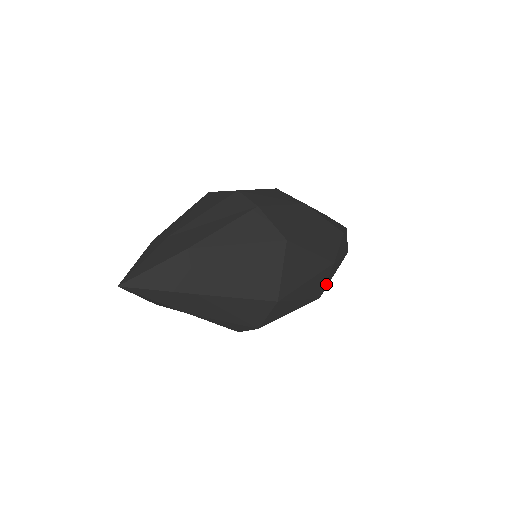
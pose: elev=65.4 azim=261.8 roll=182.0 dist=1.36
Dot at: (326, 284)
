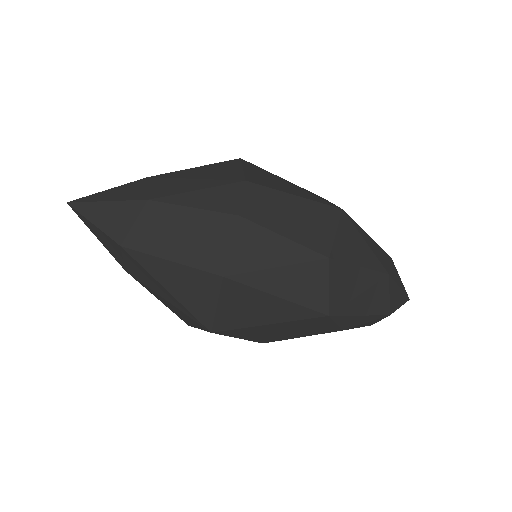
Dot at: occluded
